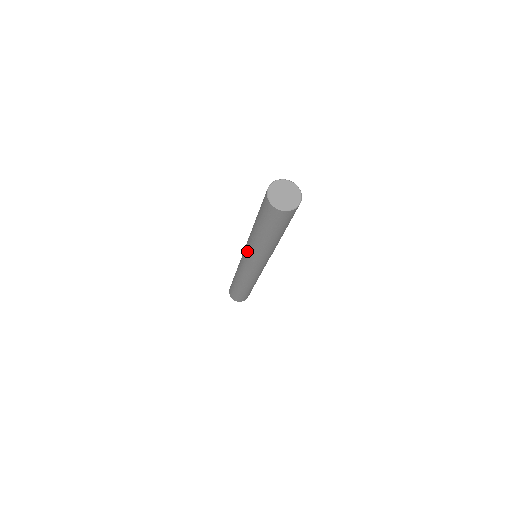
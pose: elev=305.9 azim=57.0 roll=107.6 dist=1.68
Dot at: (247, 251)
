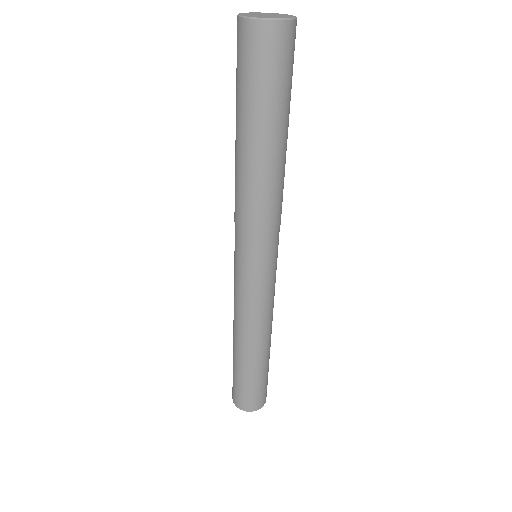
Dot at: occluded
